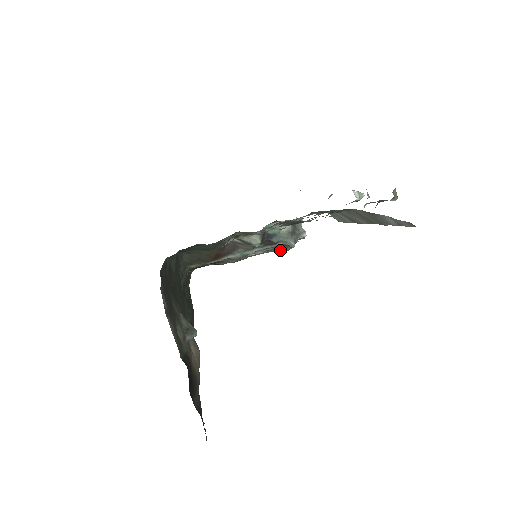
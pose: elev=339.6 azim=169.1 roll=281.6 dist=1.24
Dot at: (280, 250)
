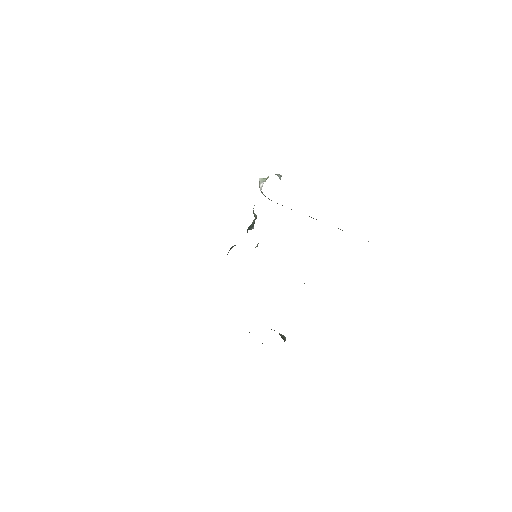
Dot at: occluded
